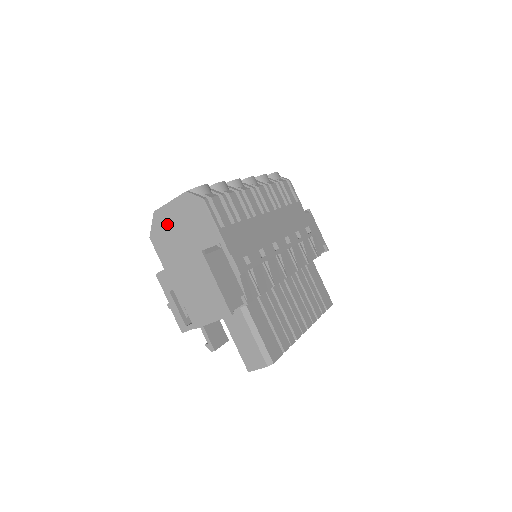
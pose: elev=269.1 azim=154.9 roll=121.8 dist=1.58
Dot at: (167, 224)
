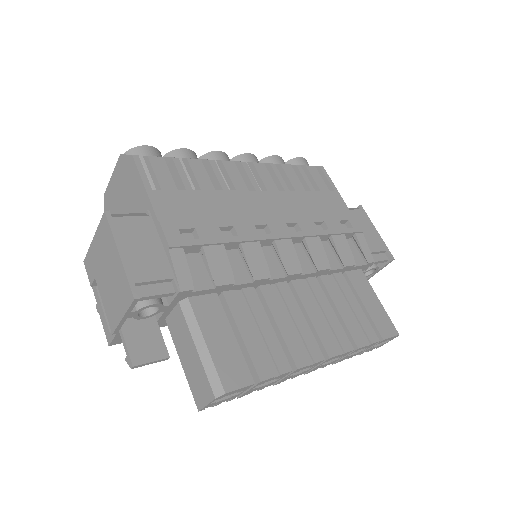
Dot at: (112, 206)
